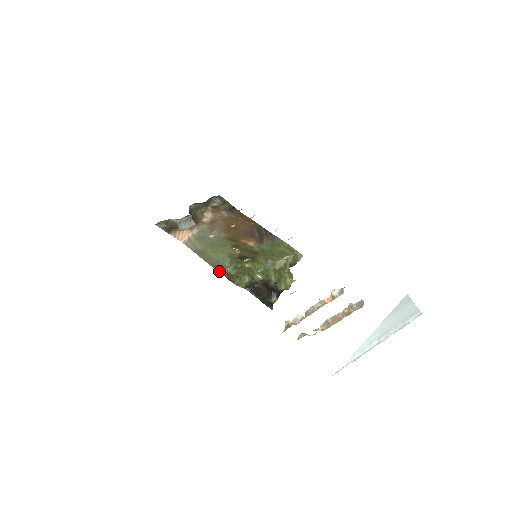
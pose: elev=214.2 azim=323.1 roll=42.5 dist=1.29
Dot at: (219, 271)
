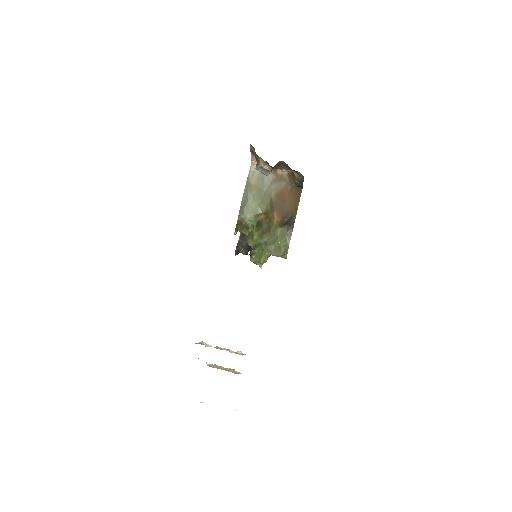
Dot at: (240, 214)
